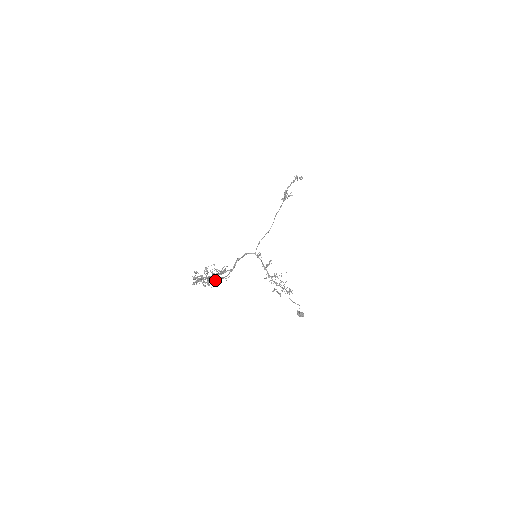
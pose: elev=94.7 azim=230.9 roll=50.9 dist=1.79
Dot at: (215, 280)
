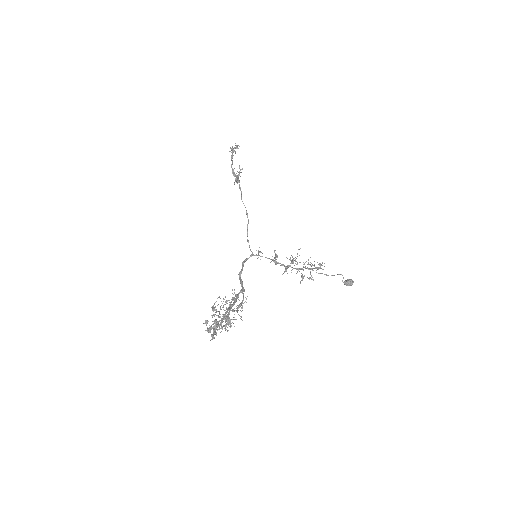
Dot at: occluded
